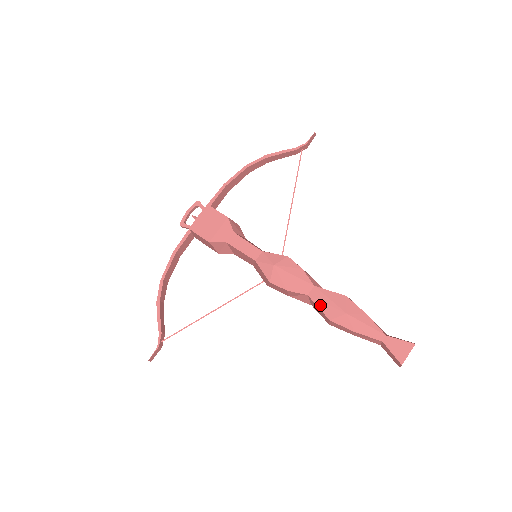
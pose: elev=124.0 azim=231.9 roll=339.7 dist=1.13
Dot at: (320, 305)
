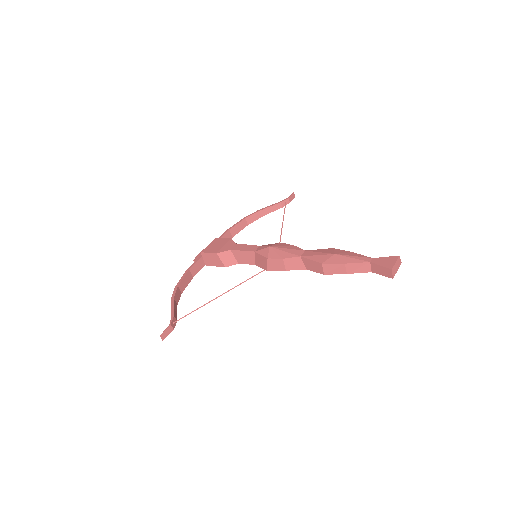
Dot at: (312, 258)
